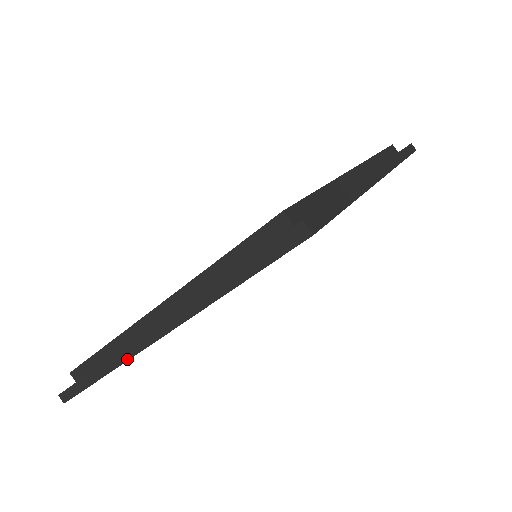
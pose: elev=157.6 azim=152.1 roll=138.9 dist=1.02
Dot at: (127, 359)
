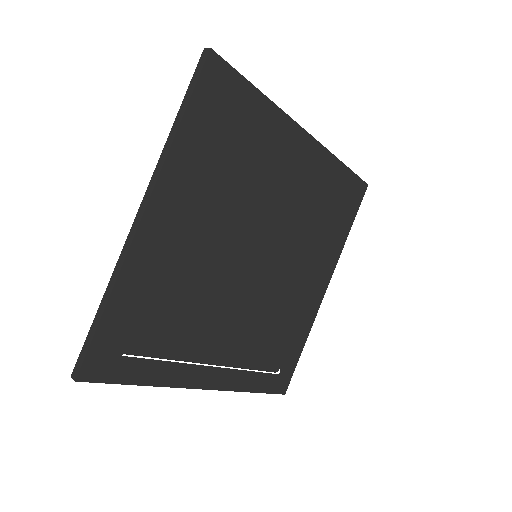
Dot at: (126, 253)
